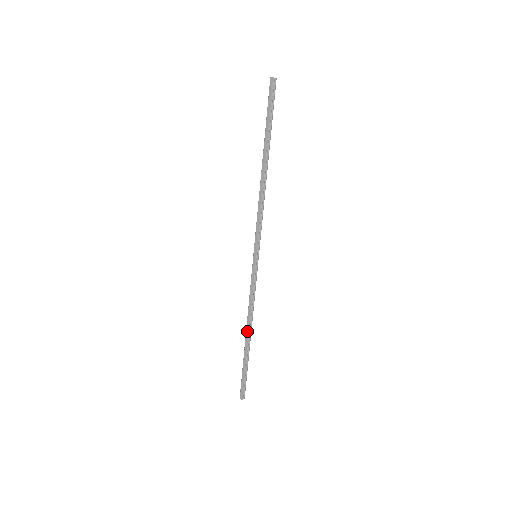
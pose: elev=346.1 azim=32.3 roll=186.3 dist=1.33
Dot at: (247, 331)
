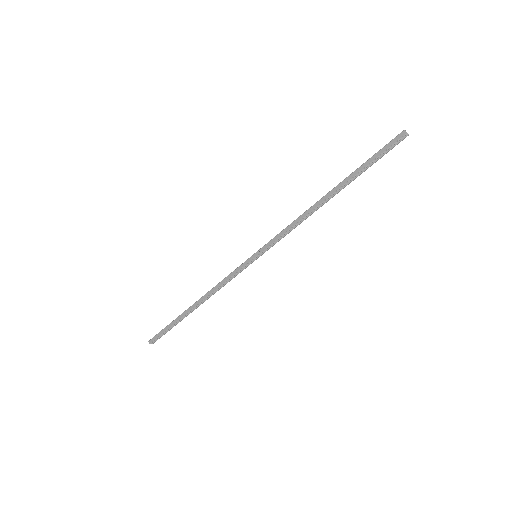
Dot at: (198, 302)
